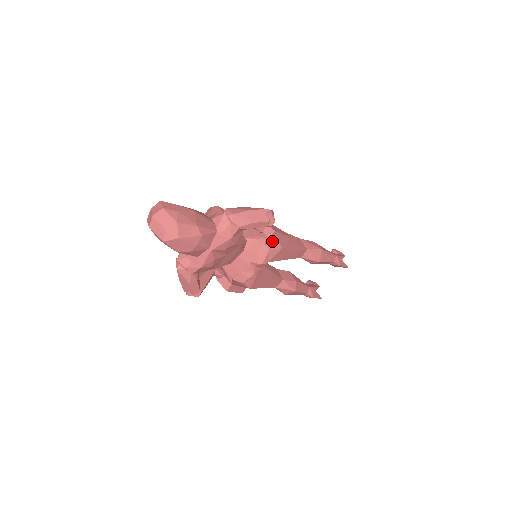
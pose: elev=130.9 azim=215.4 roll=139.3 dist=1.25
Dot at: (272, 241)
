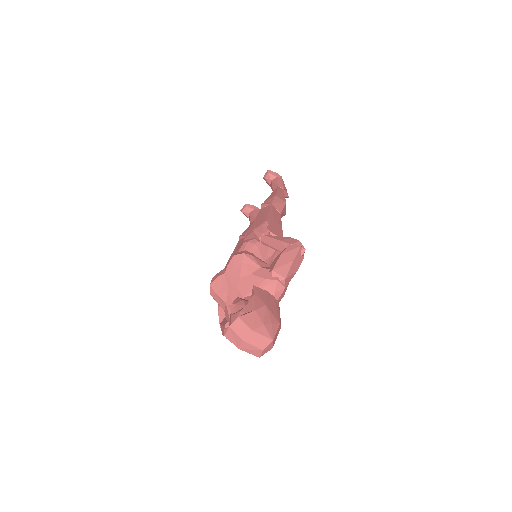
Dot at: occluded
